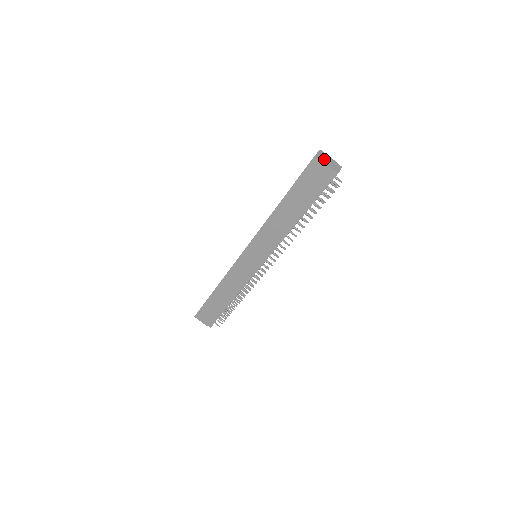
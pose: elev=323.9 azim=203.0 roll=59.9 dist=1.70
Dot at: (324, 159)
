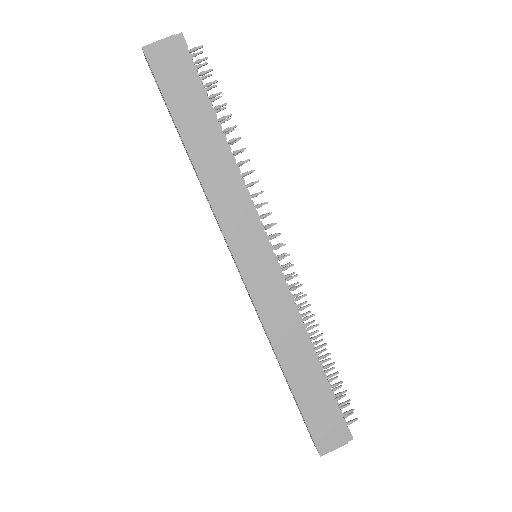
Dot at: (155, 46)
